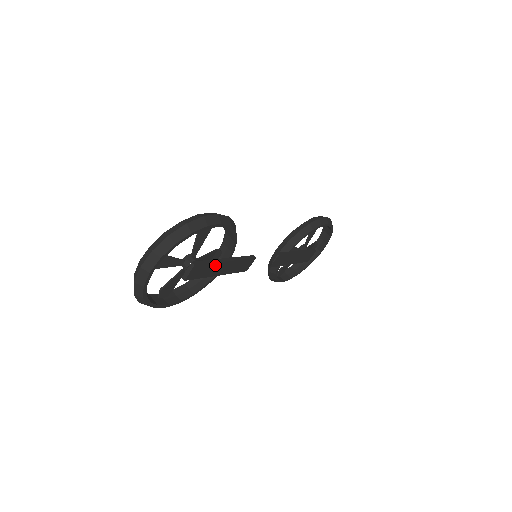
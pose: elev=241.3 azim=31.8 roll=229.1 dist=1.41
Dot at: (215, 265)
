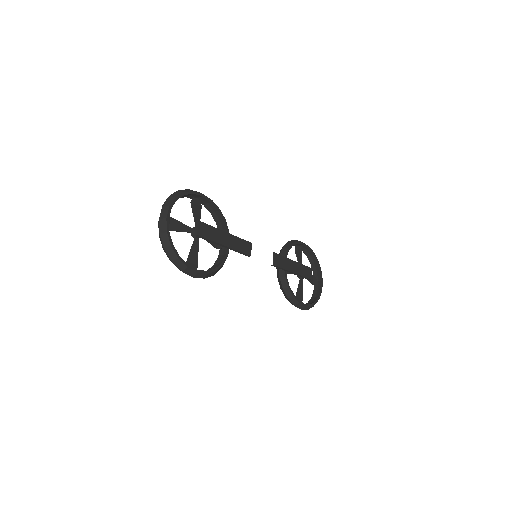
Dot at: (217, 231)
